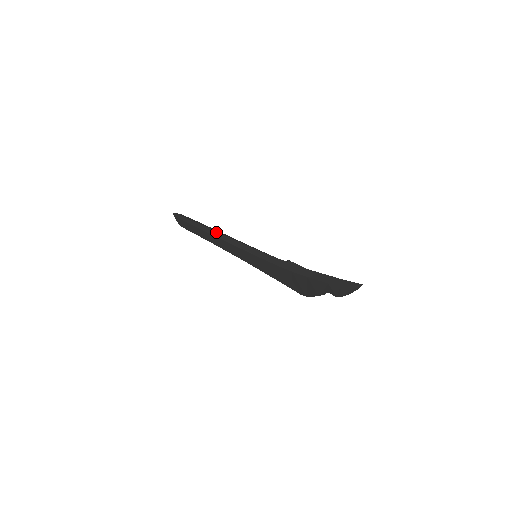
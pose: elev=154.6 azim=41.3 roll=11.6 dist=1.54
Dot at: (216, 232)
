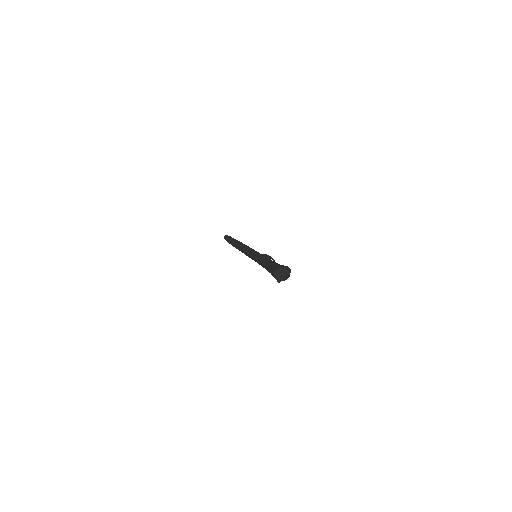
Dot at: (236, 245)
